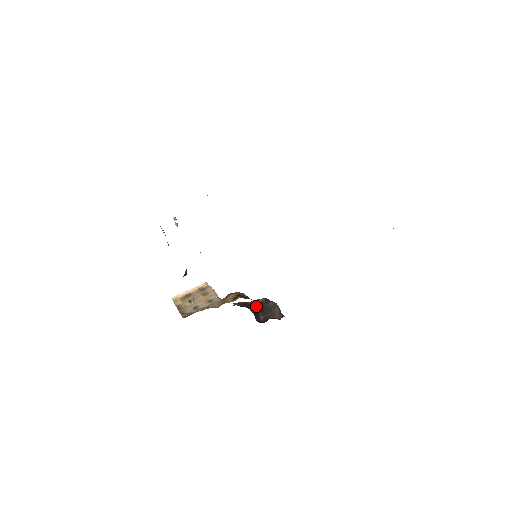
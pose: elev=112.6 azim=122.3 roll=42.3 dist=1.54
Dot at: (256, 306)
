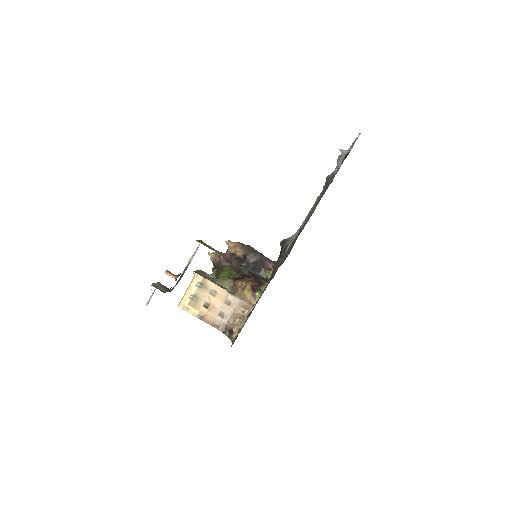
Dot at: (245, 265)
